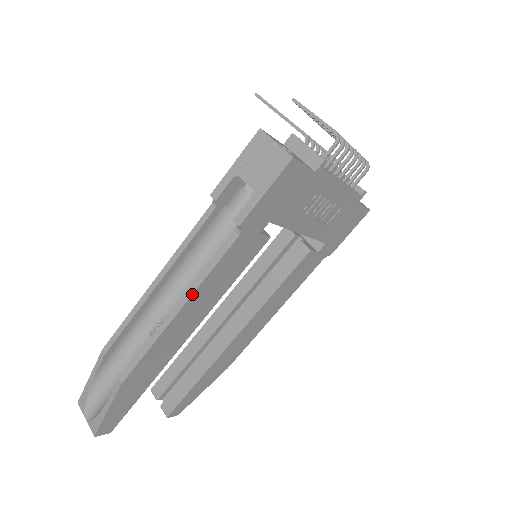
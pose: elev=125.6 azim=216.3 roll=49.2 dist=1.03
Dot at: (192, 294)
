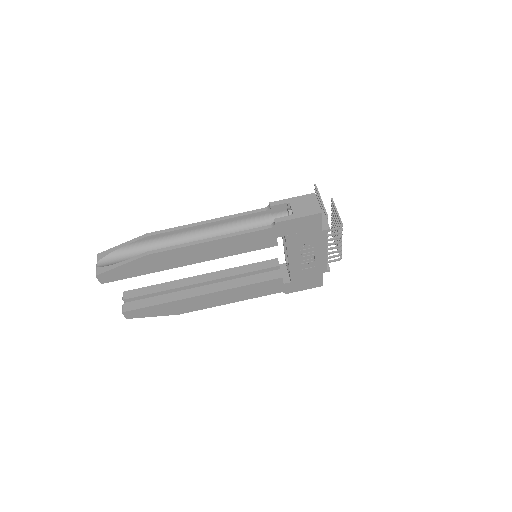
Dot at: (225, 238)
